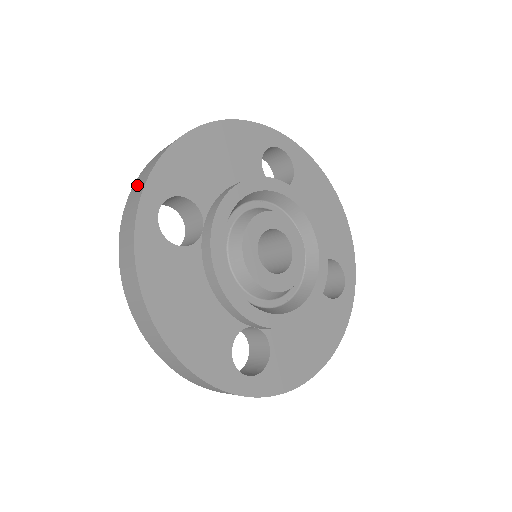
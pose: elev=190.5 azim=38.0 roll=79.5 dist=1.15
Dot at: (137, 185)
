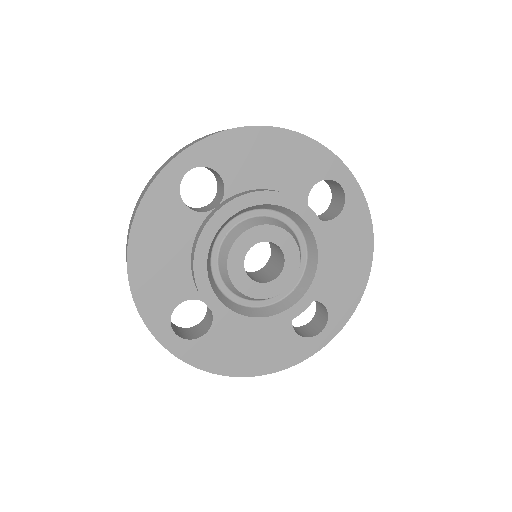
Dot at: (193, 142)
